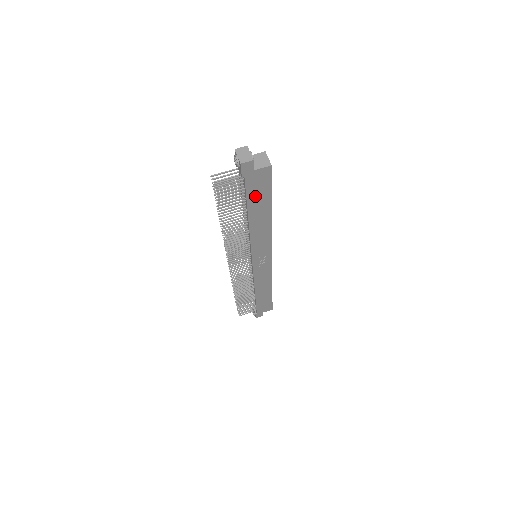
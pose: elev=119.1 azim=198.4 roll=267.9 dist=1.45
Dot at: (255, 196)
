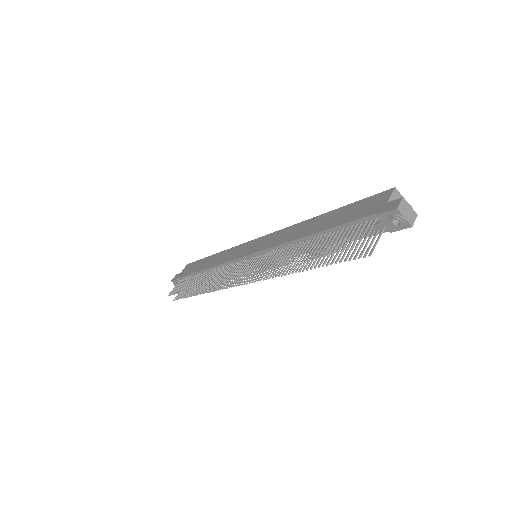
Dot at: occluded
